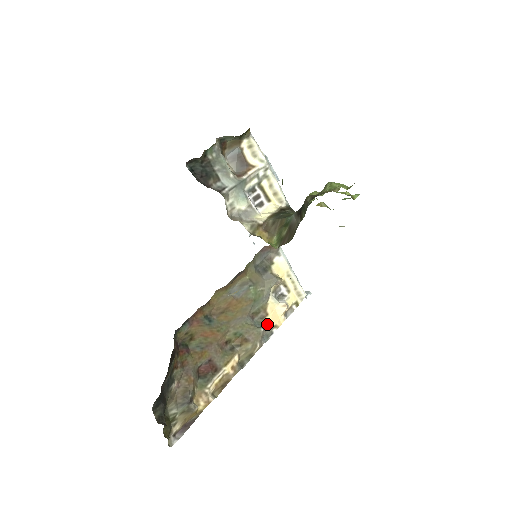
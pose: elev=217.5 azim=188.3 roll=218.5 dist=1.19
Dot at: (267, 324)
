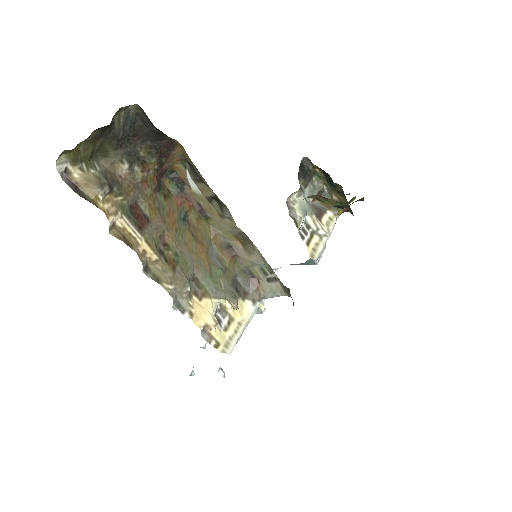
Dot at: (192, 300)
